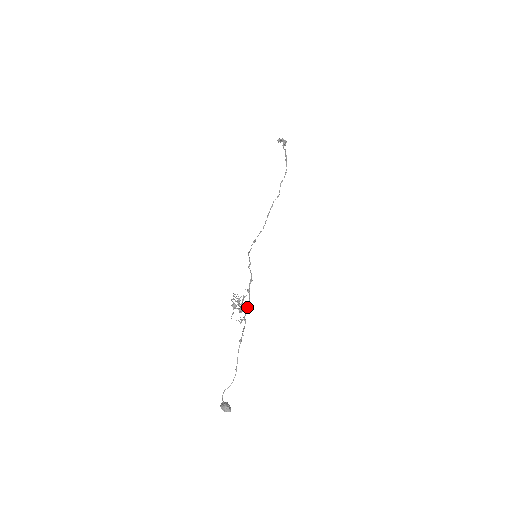
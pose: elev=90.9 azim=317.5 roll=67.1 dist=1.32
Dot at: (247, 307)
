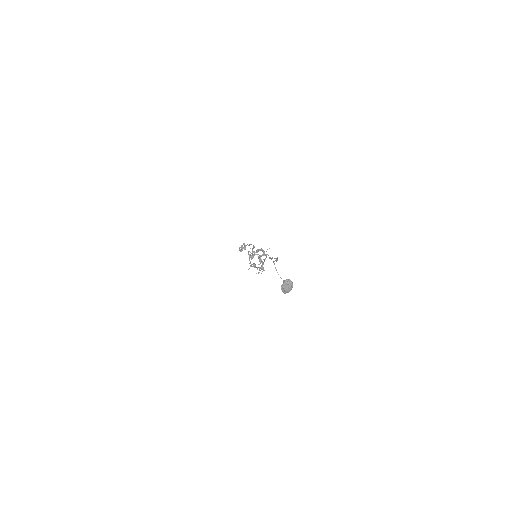
Dot at: occluded
